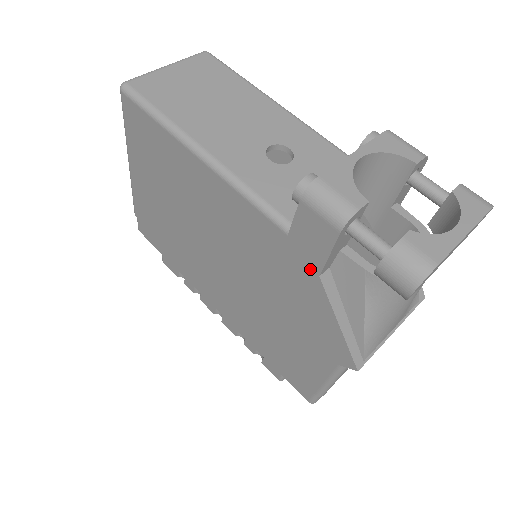
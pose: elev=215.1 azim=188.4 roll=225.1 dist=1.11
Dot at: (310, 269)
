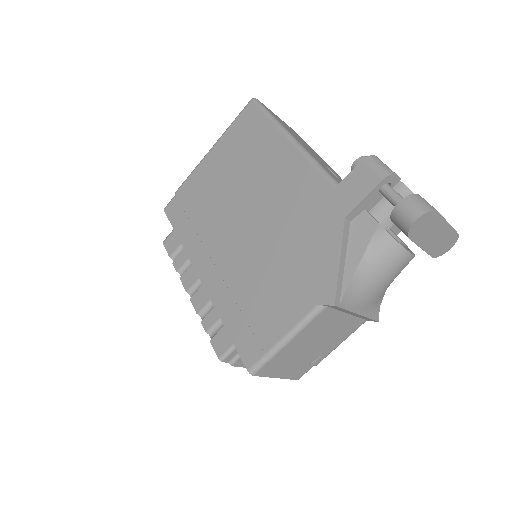
Dot at: (340, 213)
